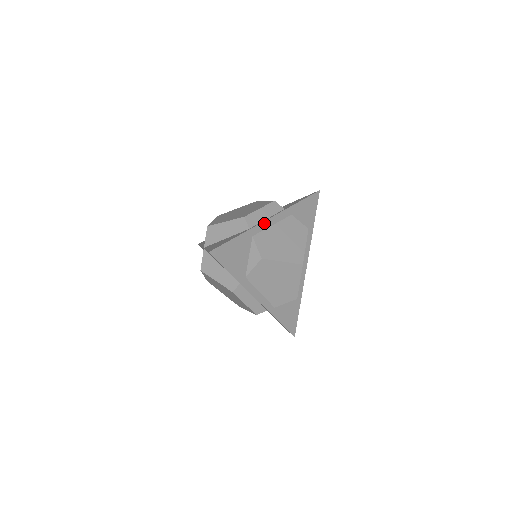
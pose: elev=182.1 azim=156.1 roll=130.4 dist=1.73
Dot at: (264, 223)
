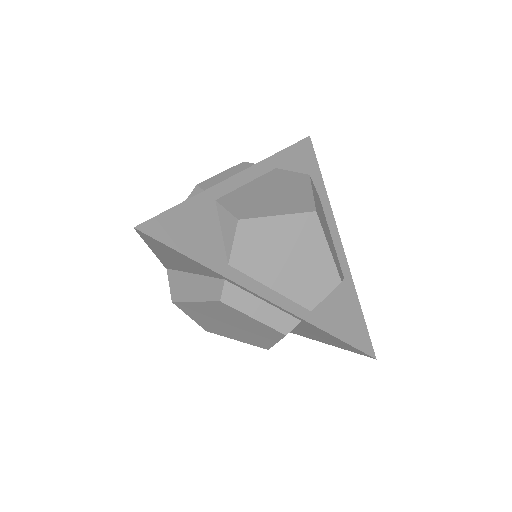
Dot at: (230, 181)
